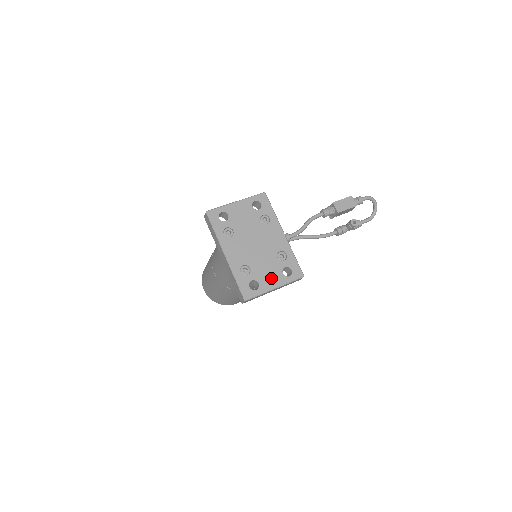
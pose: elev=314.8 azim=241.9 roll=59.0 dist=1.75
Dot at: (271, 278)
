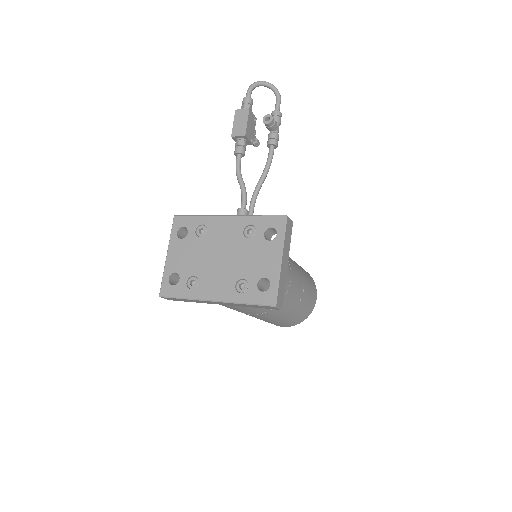
Dot at: (267, 259)
